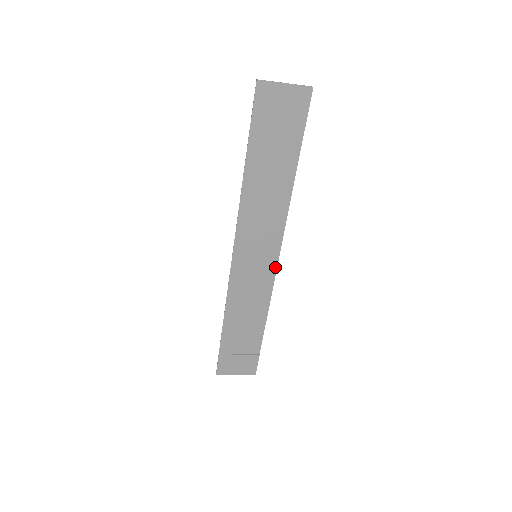
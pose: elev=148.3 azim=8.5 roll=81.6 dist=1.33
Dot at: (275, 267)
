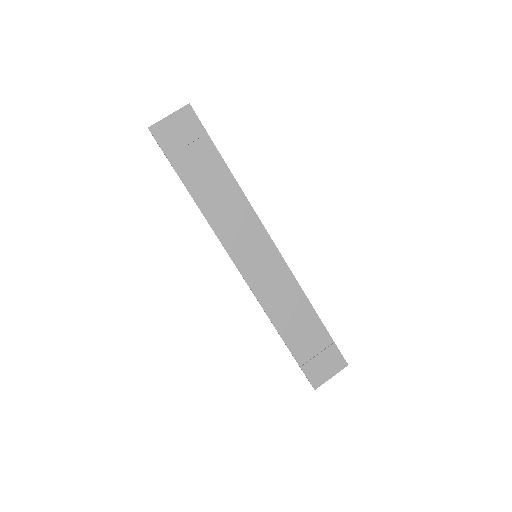
Dot at: (279, 254)
